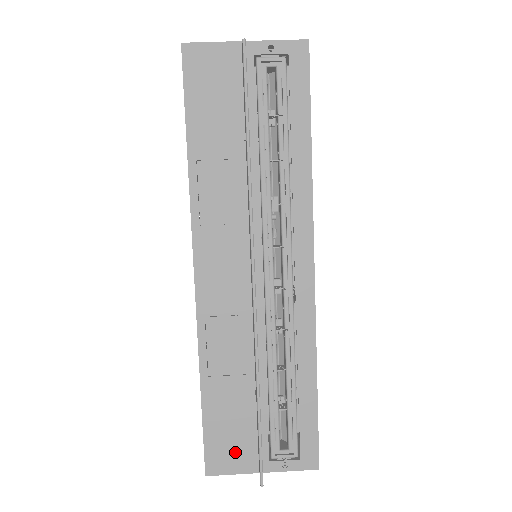
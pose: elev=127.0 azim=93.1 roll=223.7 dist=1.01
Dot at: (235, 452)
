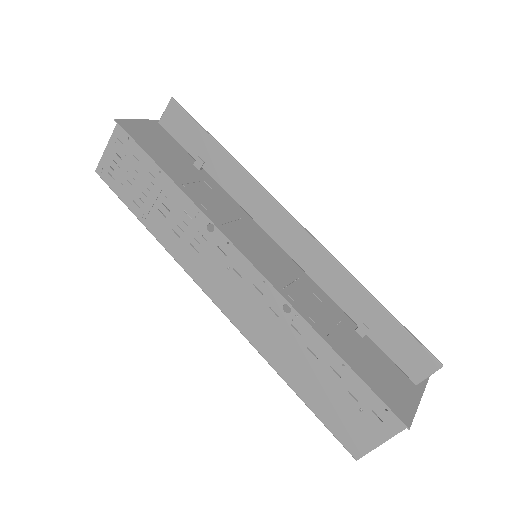
Dot at: (397, 390)
